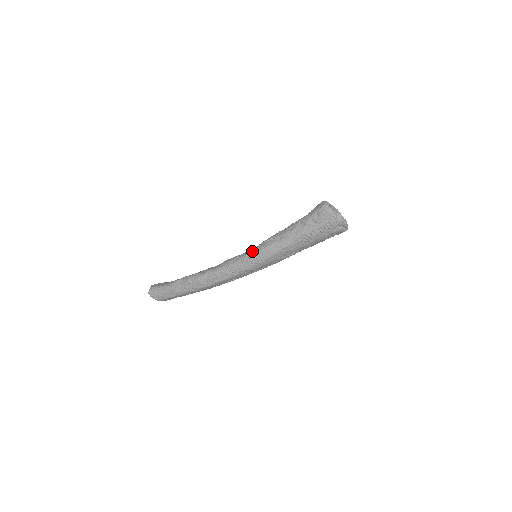
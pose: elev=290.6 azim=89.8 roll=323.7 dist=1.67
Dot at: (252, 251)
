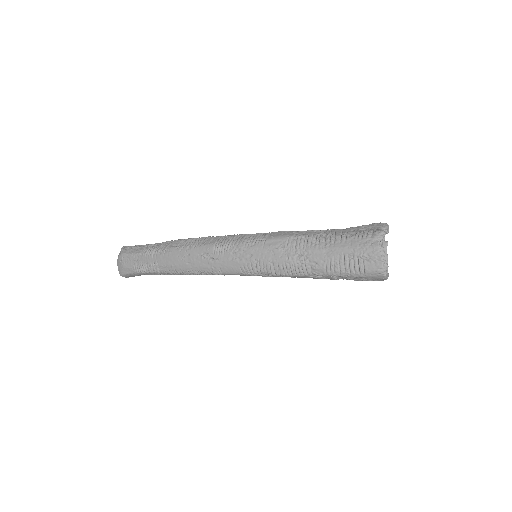
Dot at: occluded
